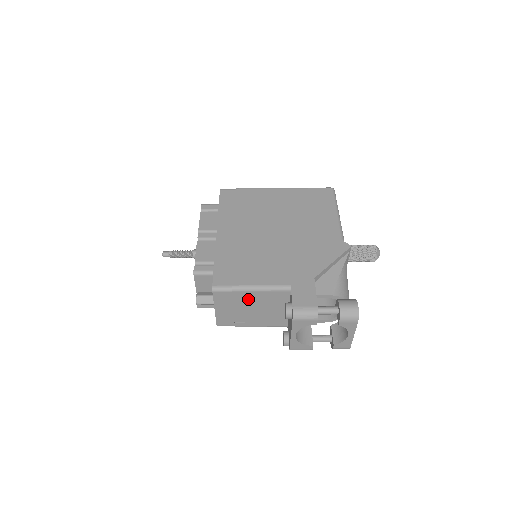
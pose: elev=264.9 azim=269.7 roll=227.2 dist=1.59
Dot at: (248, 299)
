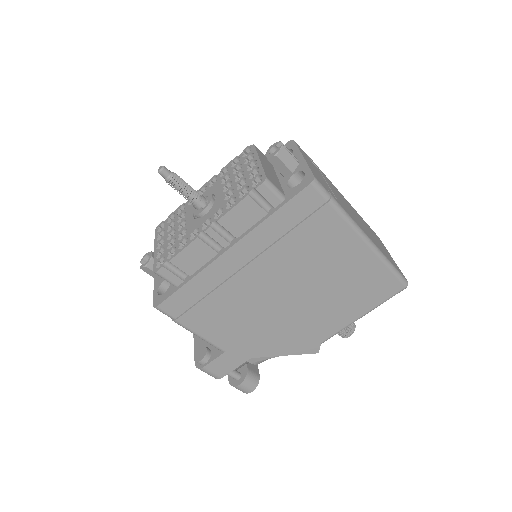
Dot at: occluded
